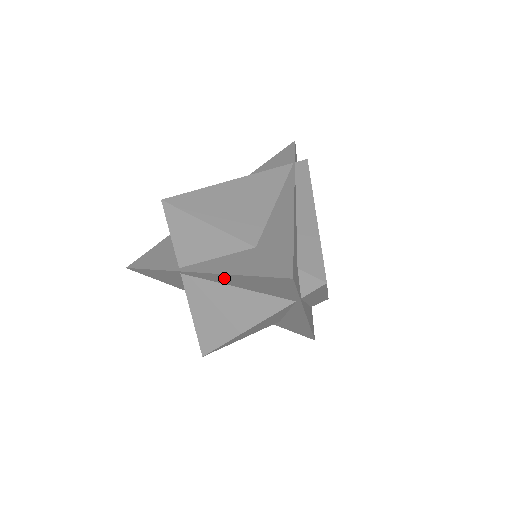
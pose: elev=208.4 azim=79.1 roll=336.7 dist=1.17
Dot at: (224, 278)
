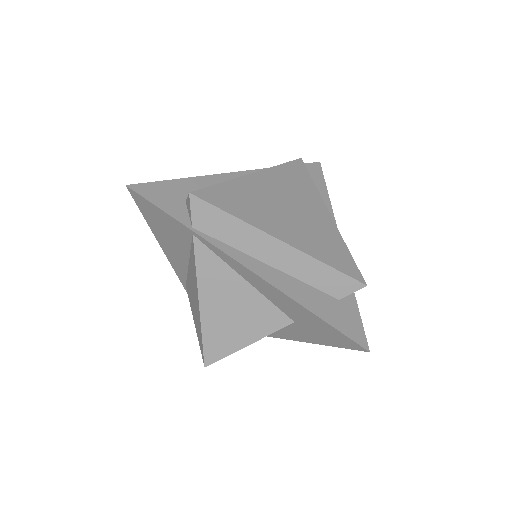
Dot at: (171, 253)
